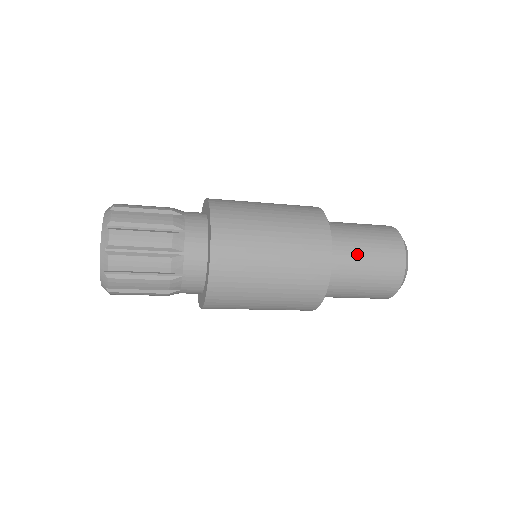
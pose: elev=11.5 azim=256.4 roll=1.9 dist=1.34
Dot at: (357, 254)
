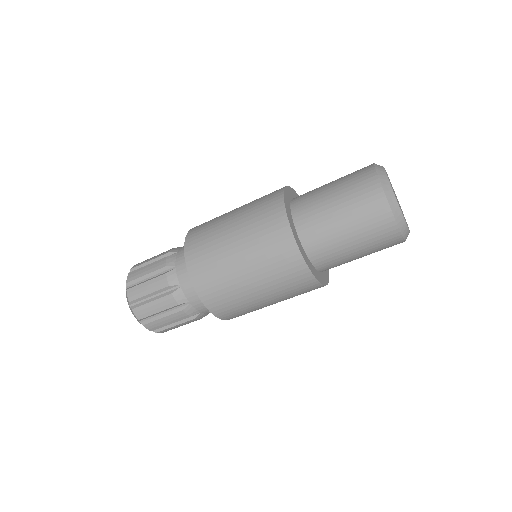
Dot at: (328, 218)
